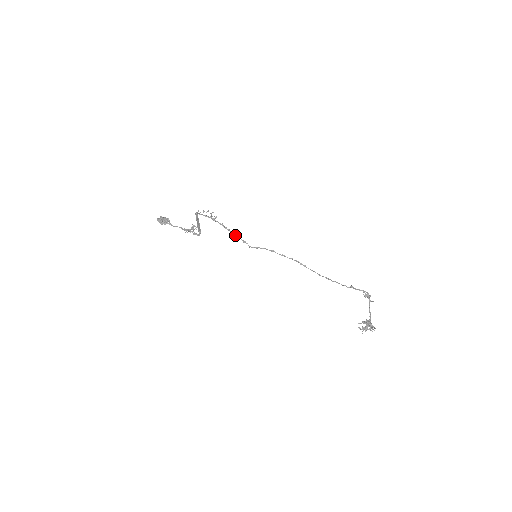
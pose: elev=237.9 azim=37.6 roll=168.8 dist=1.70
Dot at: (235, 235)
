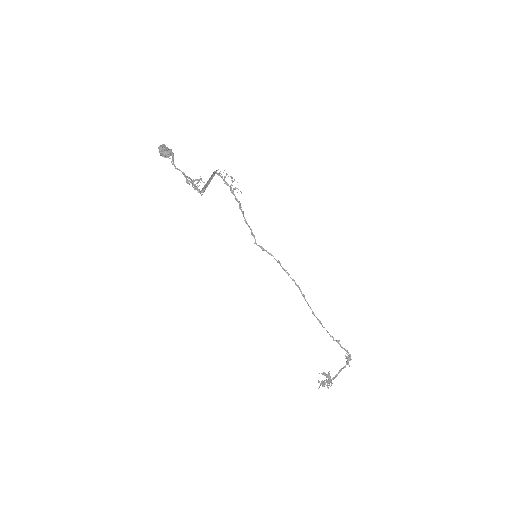
Dot at: (246, 221)
